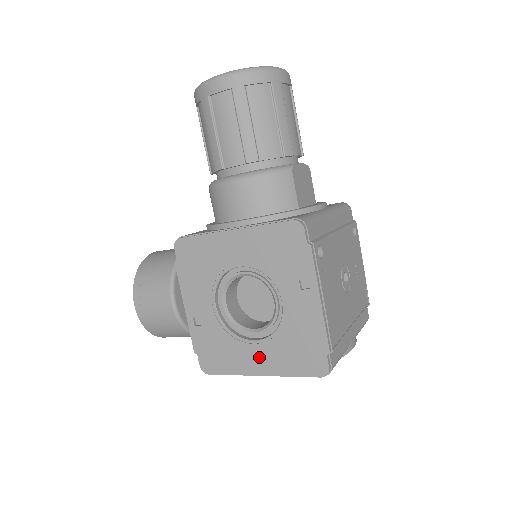
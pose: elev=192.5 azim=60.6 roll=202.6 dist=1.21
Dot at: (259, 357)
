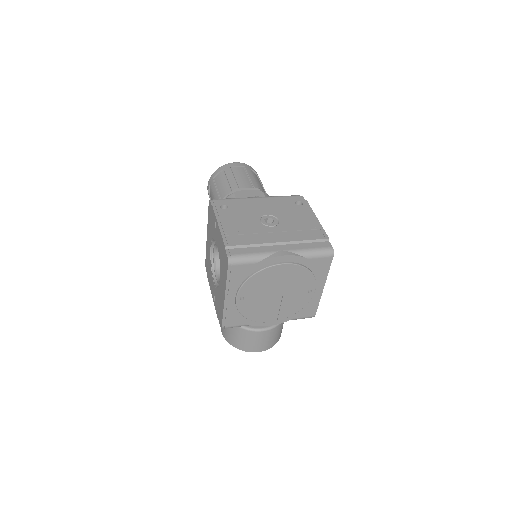
Dot at: (222, 287)
